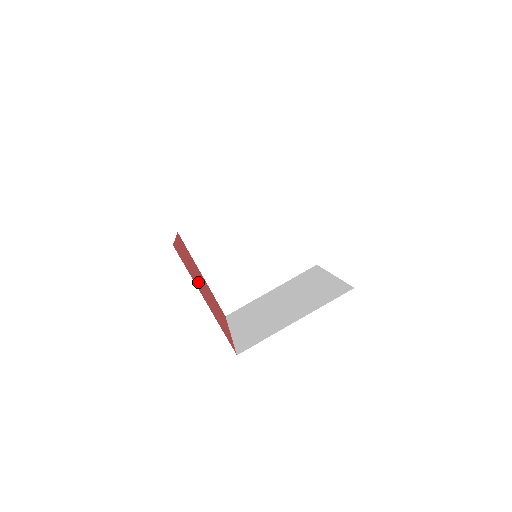
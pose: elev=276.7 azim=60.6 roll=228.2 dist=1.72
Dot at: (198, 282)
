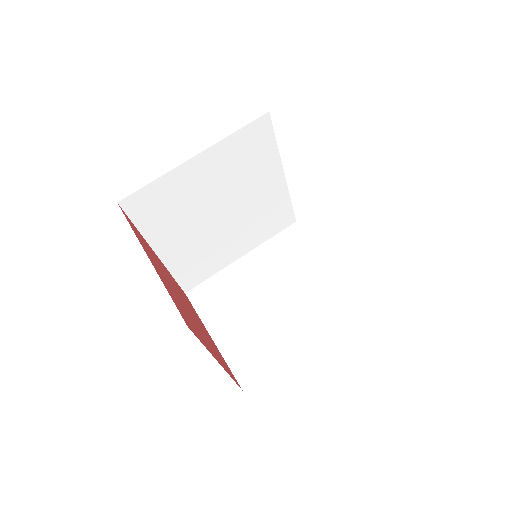
Dot at: (163, 273)
